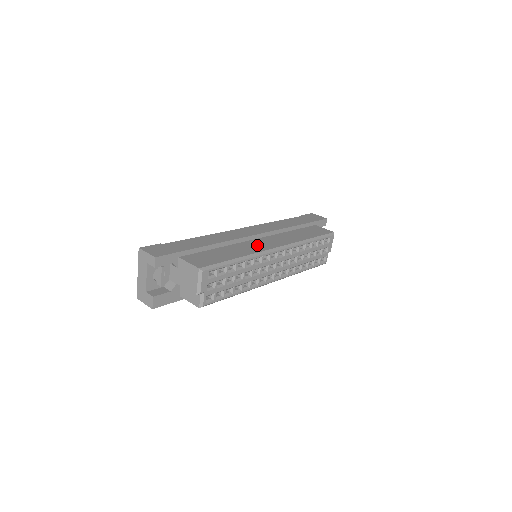
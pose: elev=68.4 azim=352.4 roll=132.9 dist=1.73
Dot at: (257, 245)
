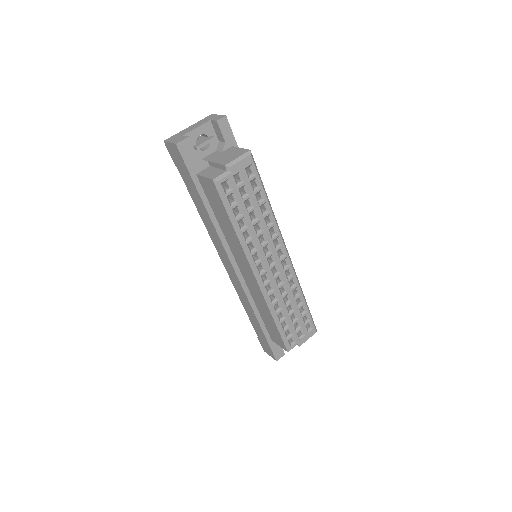
Dot at: occluded
